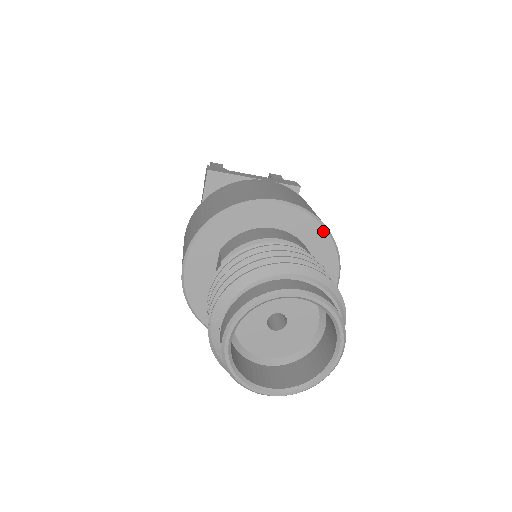
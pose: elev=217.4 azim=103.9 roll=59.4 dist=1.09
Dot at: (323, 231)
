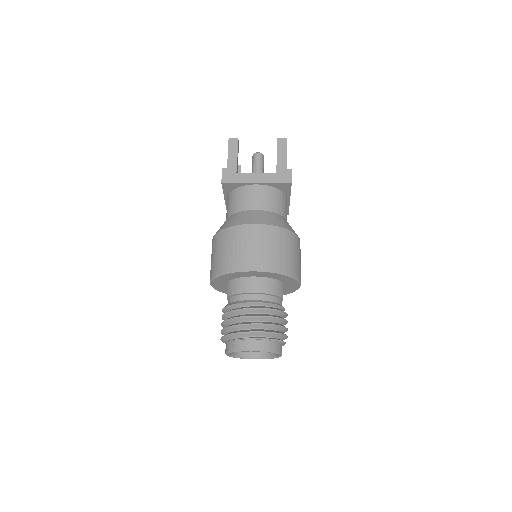
Dot at: (284, 276)
